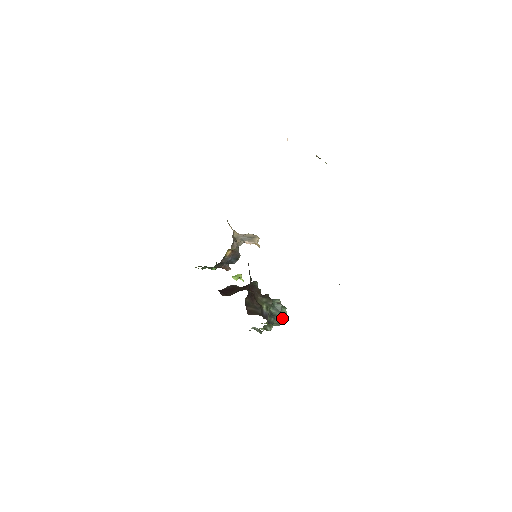
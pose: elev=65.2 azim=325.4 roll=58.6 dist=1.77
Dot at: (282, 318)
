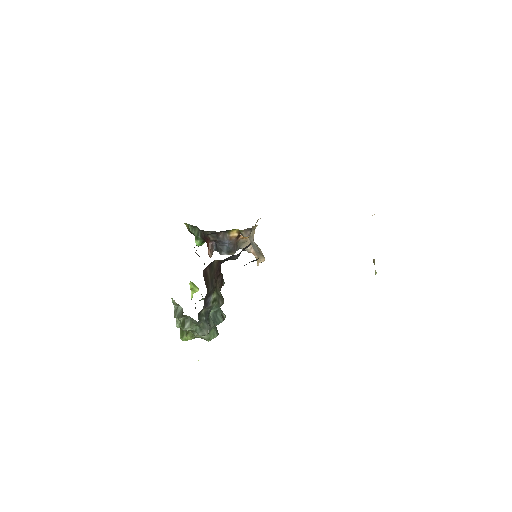
Dot at: (208, 334)
